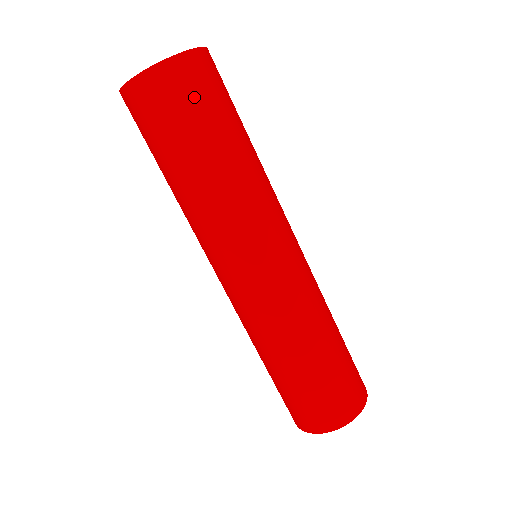
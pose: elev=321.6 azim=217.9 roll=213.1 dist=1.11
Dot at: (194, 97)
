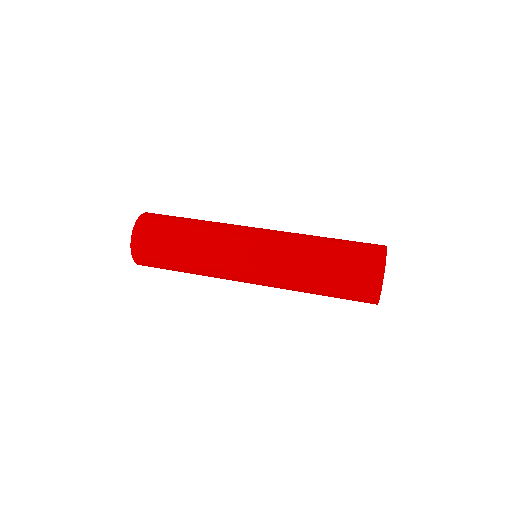
Dot at: (163, 216)
